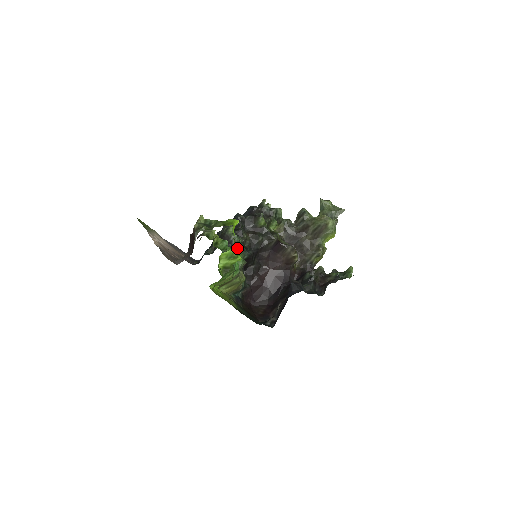
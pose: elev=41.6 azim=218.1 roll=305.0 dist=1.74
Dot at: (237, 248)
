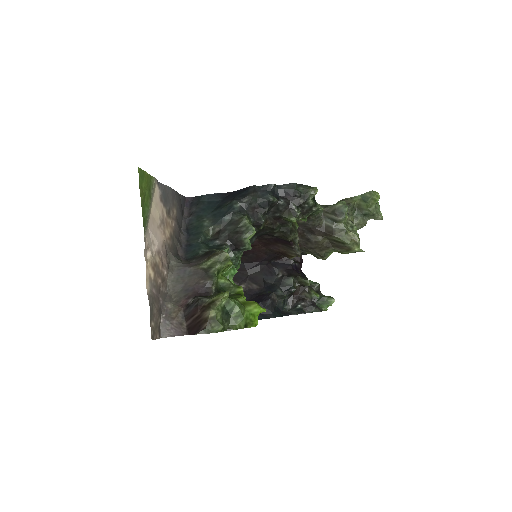
Dot at: (242, 254)
